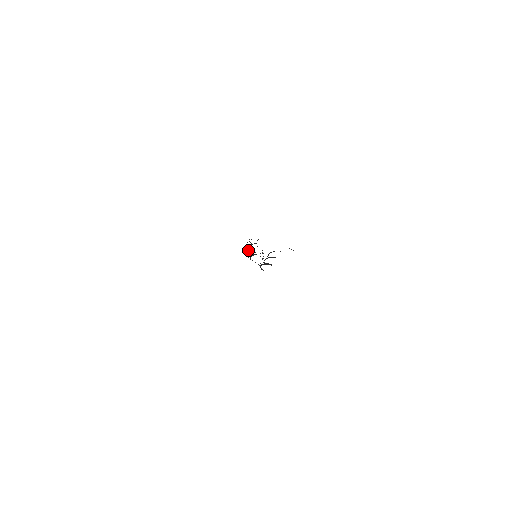
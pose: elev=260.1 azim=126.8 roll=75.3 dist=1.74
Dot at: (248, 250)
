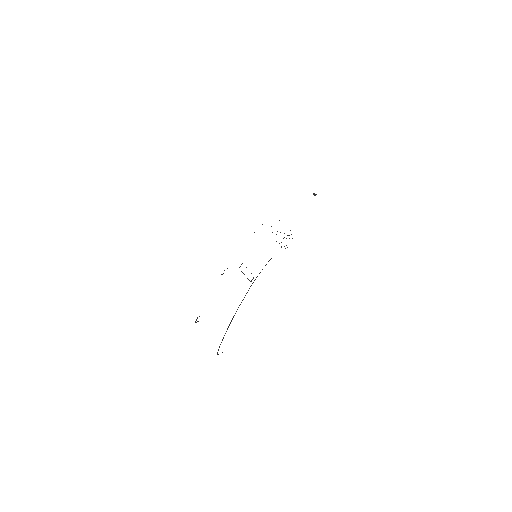
Dot at: occluded
